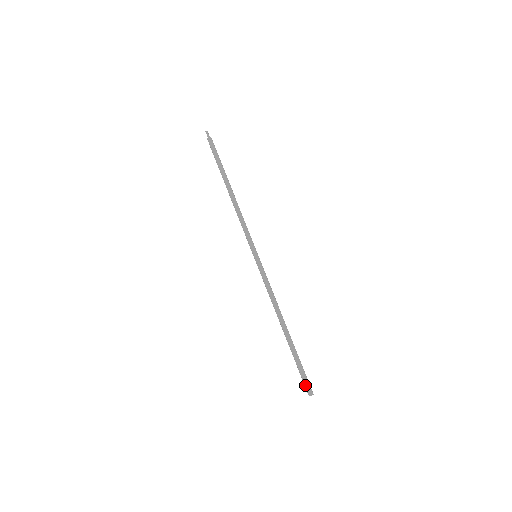
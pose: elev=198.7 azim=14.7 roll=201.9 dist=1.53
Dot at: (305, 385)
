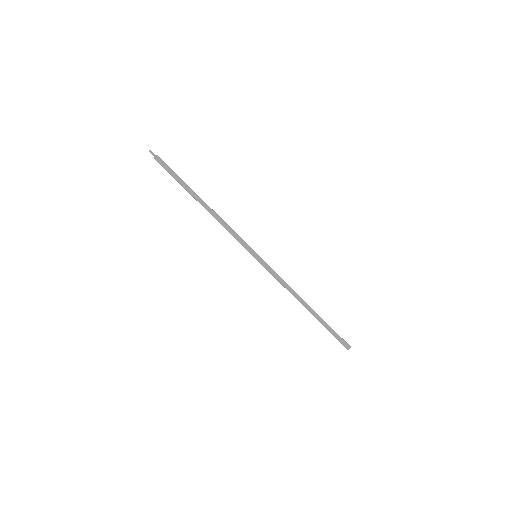
Dot at: (343, 342)
